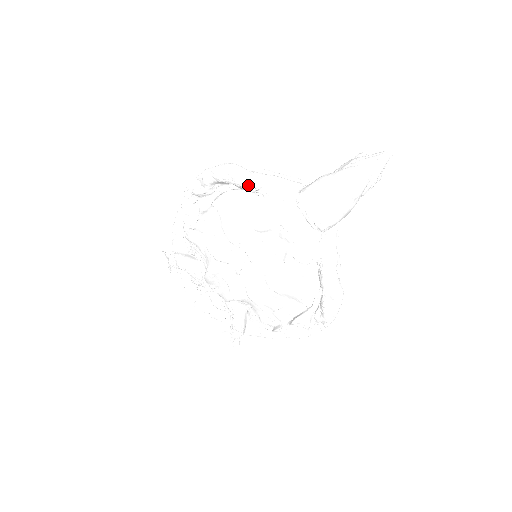
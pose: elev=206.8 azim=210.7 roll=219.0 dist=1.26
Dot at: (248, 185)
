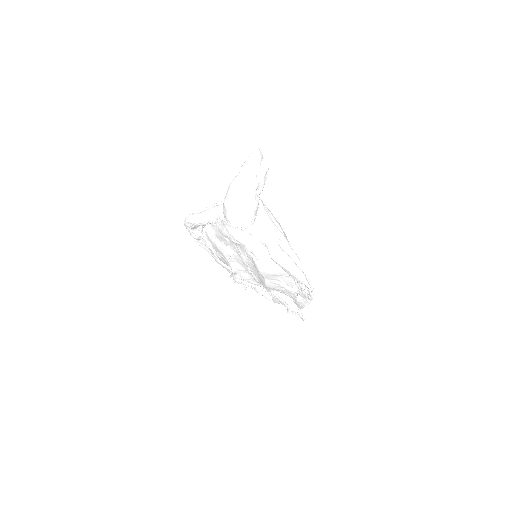
Dot at: (200, 223)
